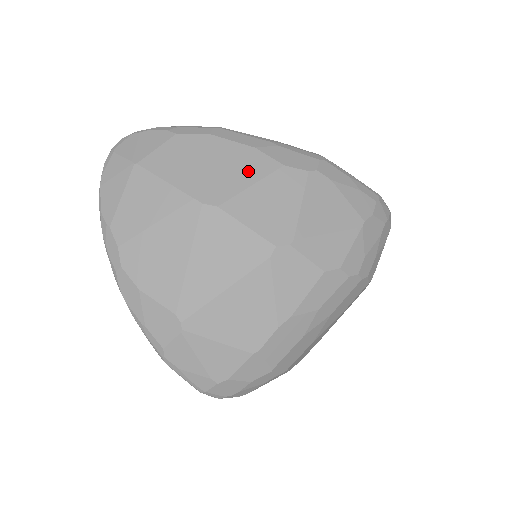
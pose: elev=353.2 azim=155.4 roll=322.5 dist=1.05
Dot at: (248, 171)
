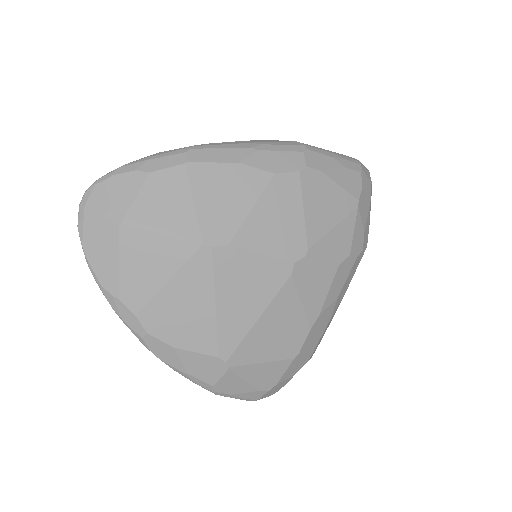
Dot at: (243, 193)
